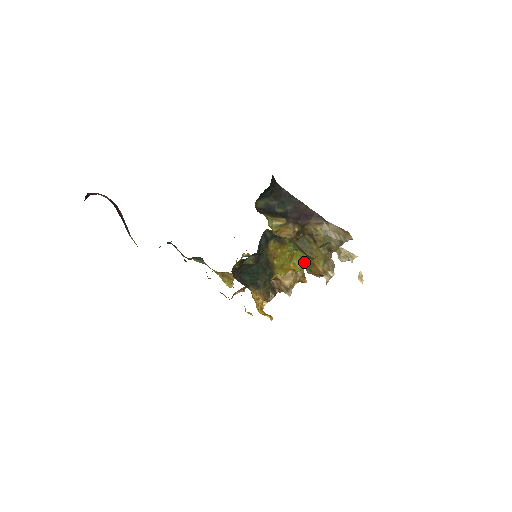
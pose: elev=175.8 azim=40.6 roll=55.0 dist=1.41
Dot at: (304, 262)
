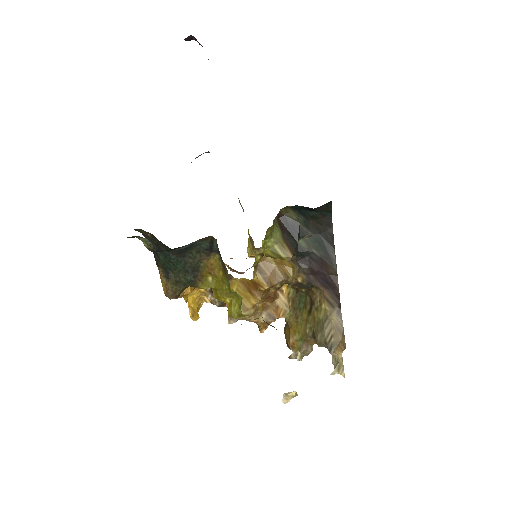
Dot at: (241, 313)
